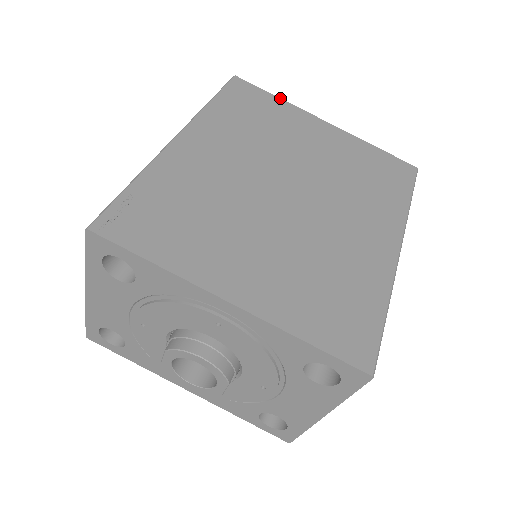
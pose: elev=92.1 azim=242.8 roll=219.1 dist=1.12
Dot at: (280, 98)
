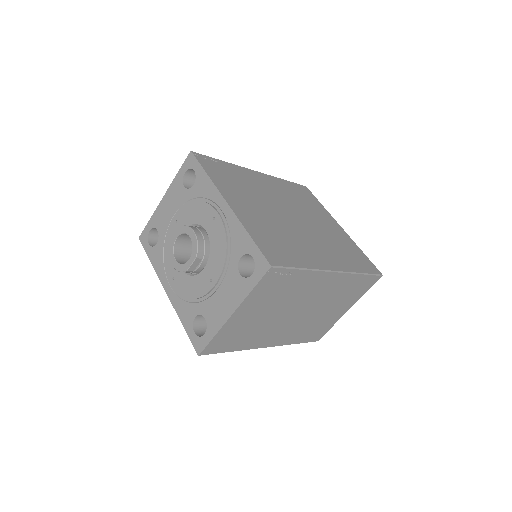
Dot at: (323, 206)
